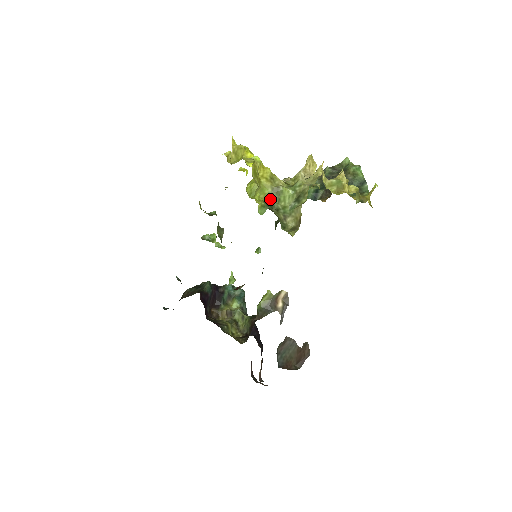
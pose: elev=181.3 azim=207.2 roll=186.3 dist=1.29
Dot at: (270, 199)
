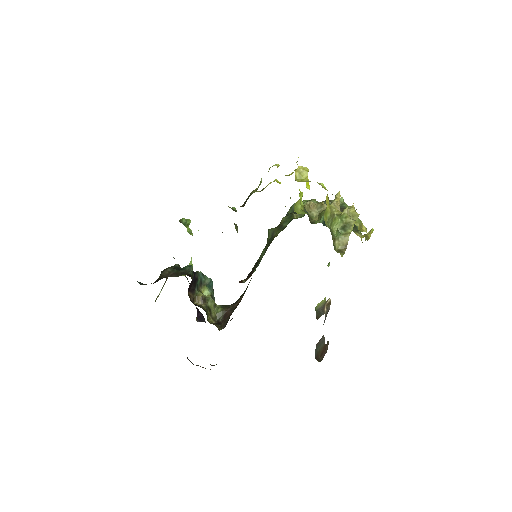
Dot at: (327, 222)
